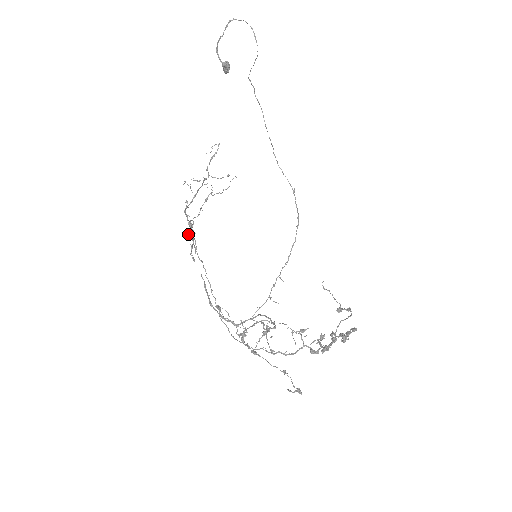
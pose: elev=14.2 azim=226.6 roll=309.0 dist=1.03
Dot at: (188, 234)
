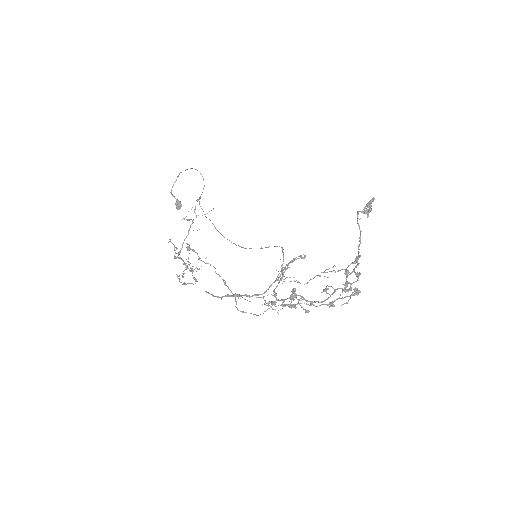
Dot at: (184, 264)
